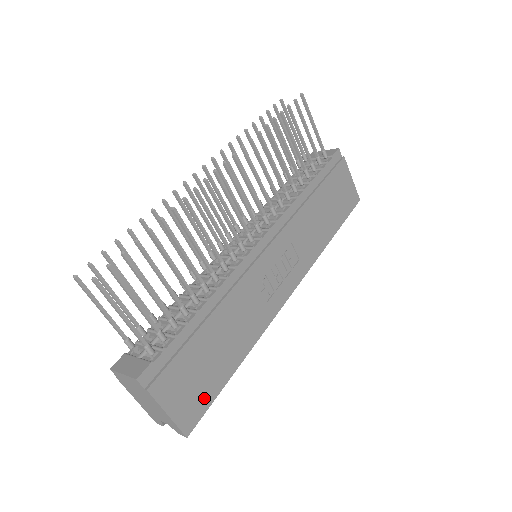
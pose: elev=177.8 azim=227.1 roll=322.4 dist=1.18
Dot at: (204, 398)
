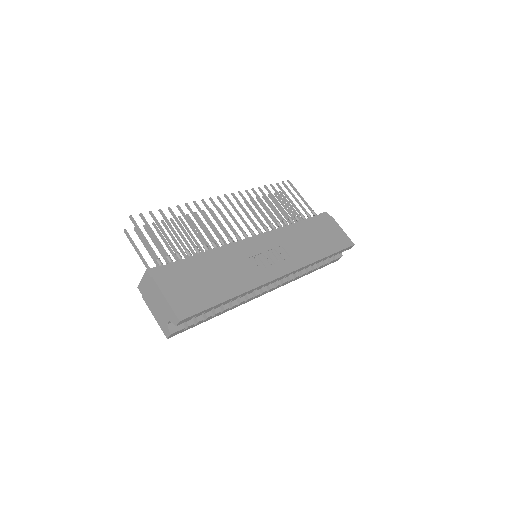
Dot at: (197, 304)
